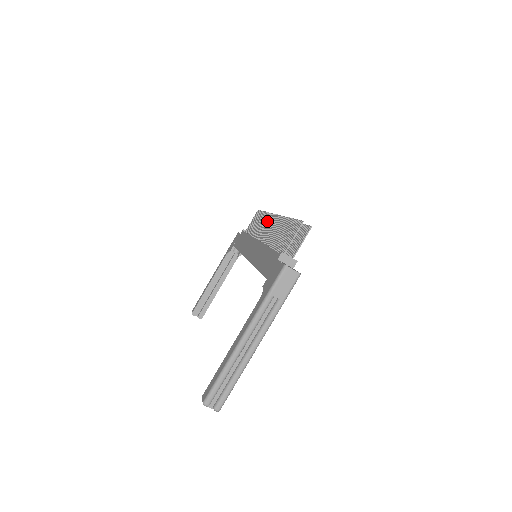
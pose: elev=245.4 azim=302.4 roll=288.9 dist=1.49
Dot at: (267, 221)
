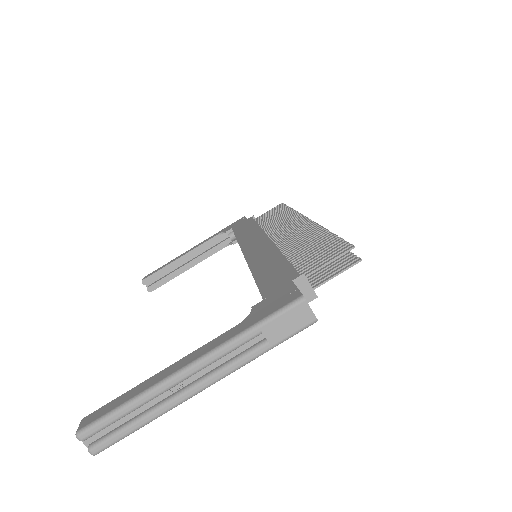
Dot at: (291, 220)
